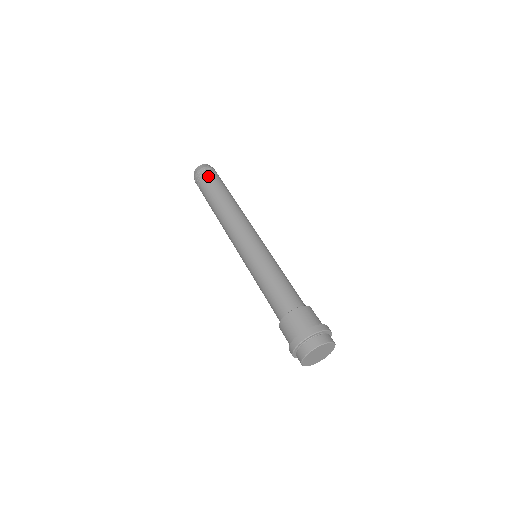
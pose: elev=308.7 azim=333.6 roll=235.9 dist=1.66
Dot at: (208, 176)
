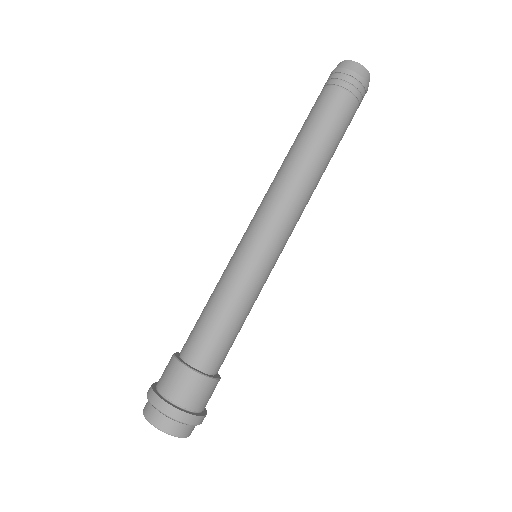
Dot at: (351, 98)
